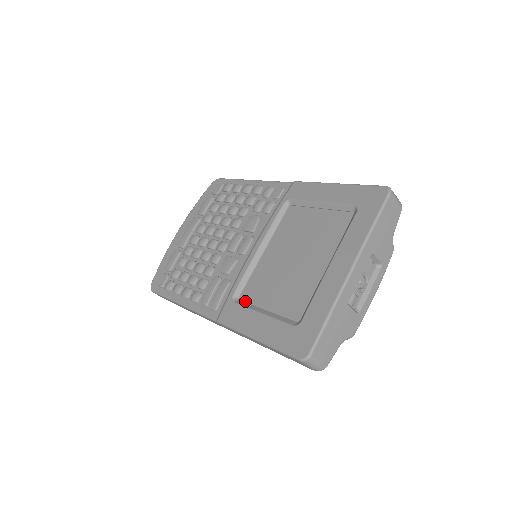
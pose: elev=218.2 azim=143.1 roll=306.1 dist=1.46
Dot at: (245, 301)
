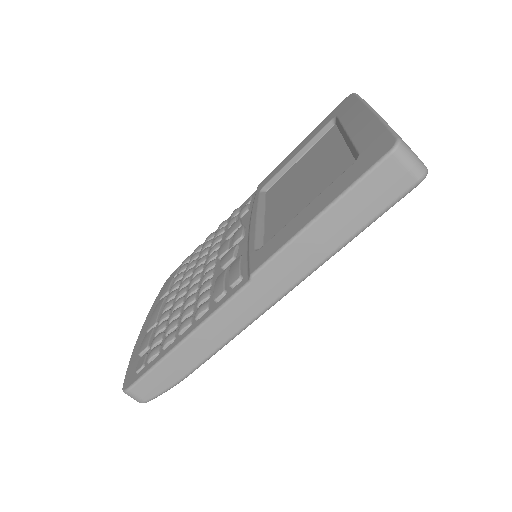
Dot at: occluded
